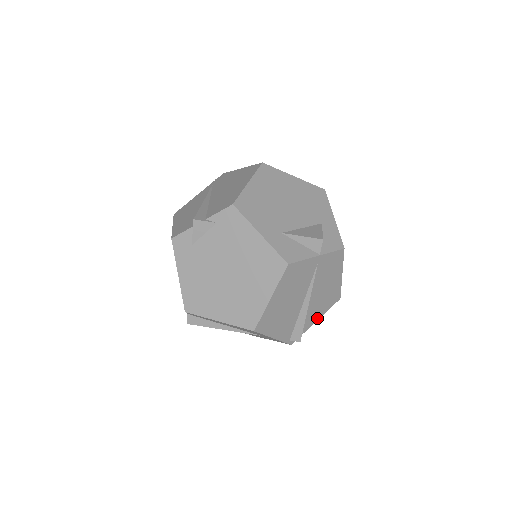
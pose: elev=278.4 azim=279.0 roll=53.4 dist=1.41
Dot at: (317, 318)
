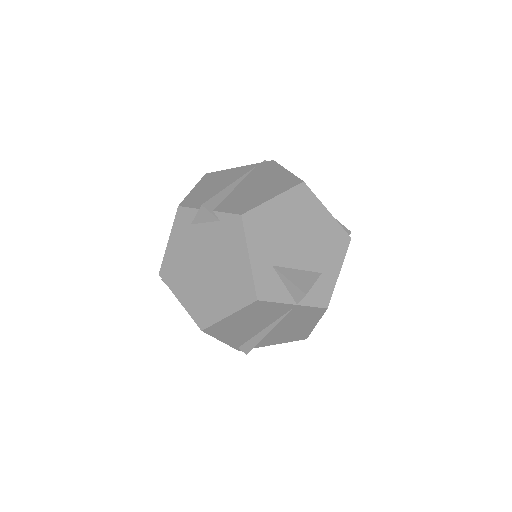
Dot at: (275, 343)
